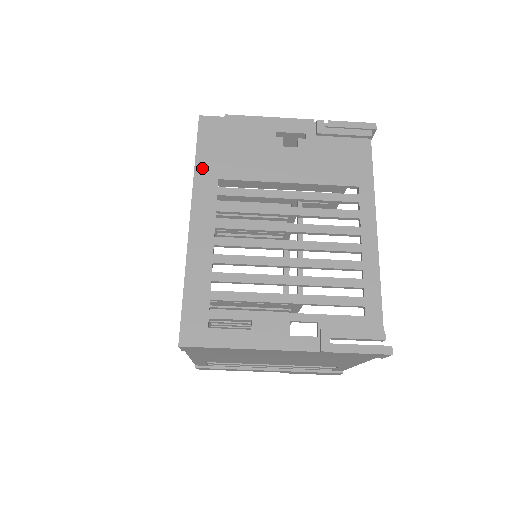
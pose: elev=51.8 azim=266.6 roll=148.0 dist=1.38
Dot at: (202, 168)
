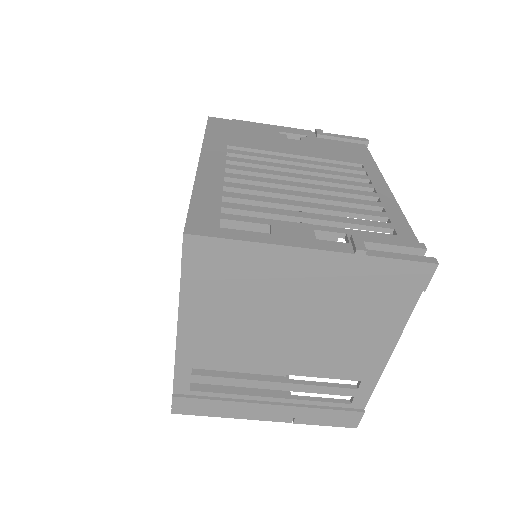
Dot at: (211, 138)
